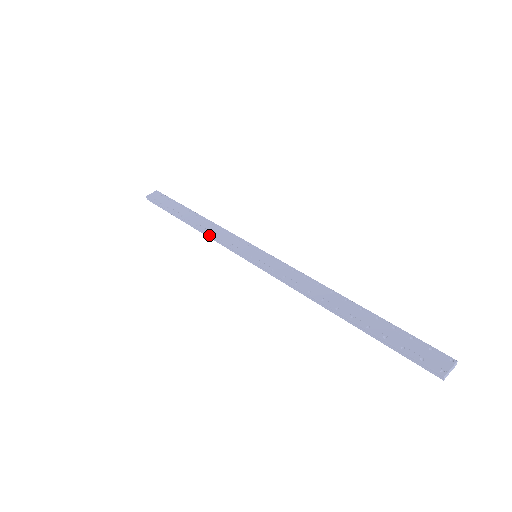
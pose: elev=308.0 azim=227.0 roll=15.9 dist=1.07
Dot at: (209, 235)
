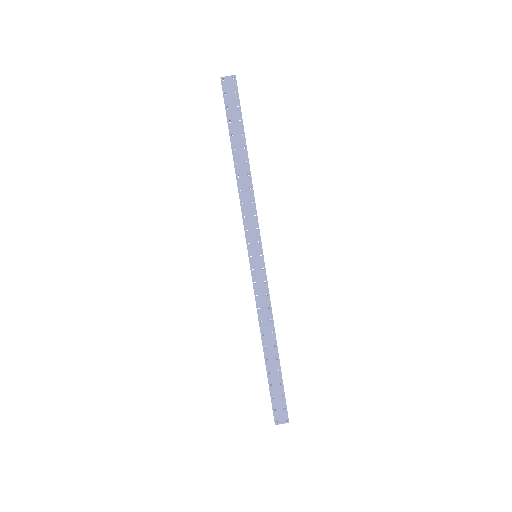
Dot at: (240, 200)
